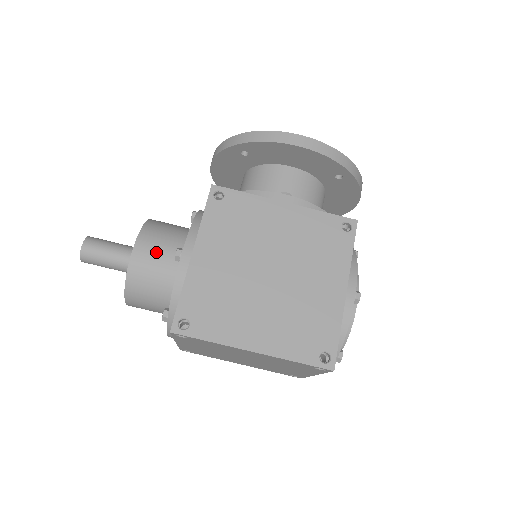
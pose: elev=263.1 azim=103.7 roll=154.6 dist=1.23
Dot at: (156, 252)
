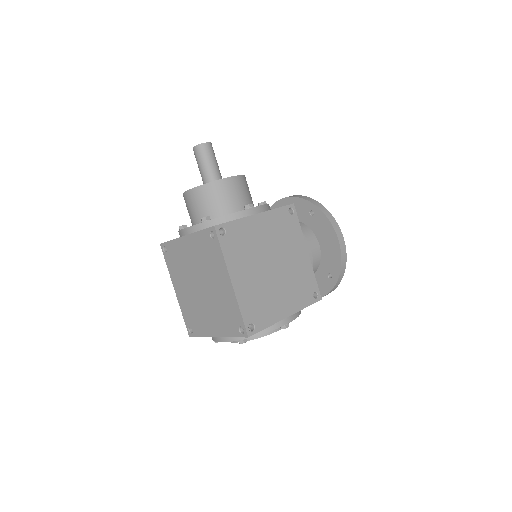
Dot at: (238, 192)
